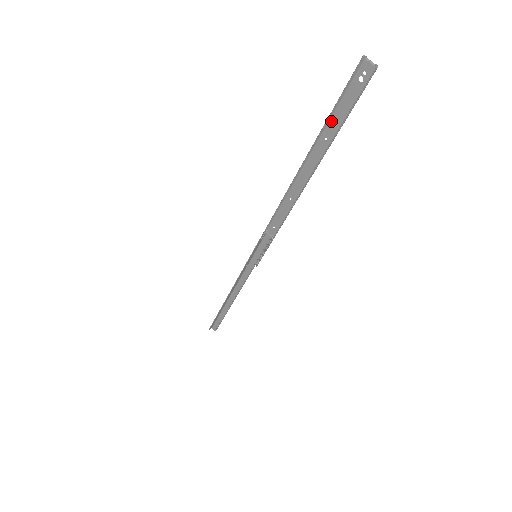
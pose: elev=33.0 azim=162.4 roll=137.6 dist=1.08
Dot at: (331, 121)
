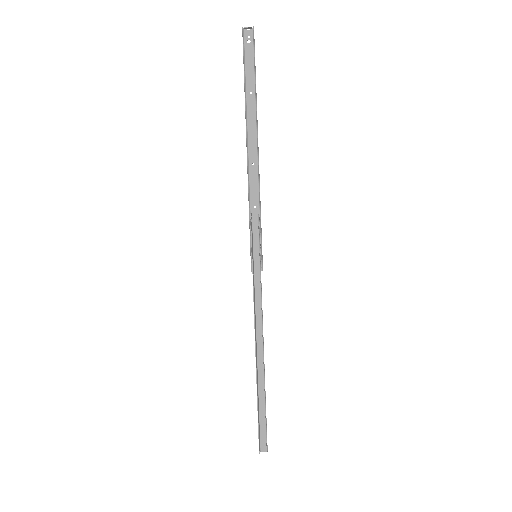
Dot at: (247, 79)
